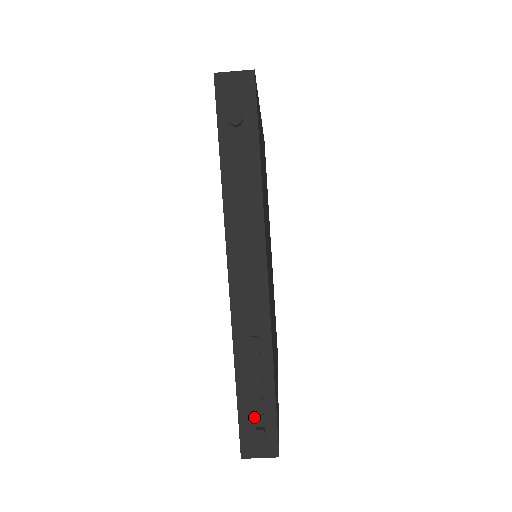
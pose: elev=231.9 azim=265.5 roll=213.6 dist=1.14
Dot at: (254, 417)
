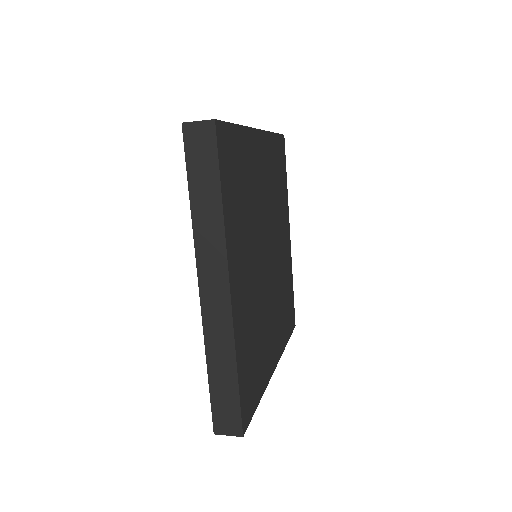
Dot at: occluded
